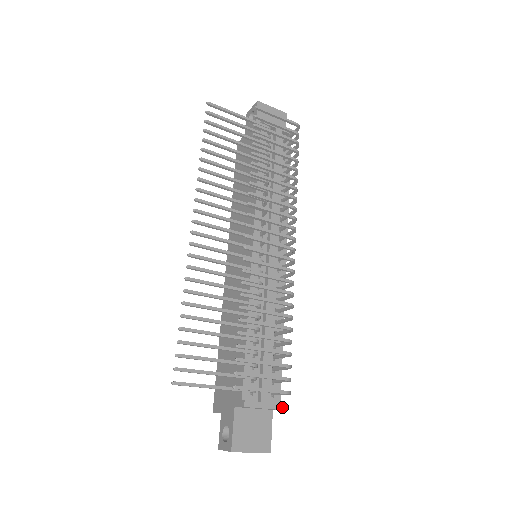
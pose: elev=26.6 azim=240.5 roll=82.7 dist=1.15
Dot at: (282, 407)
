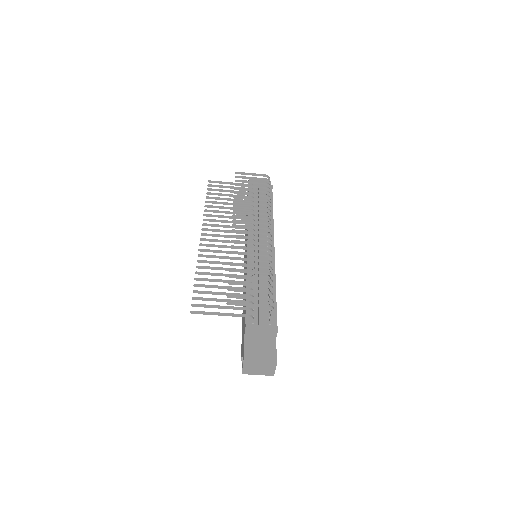
Dot at: (277, 328)
